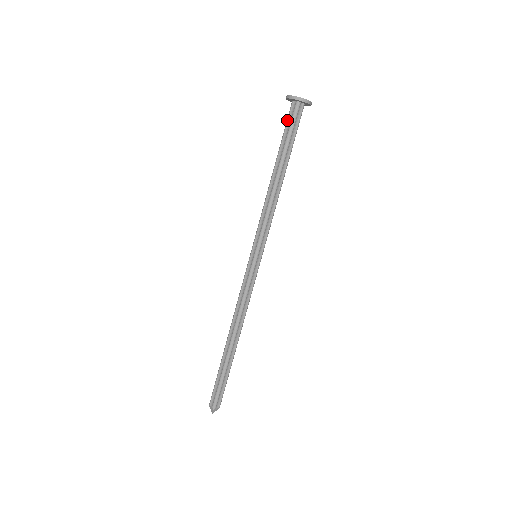
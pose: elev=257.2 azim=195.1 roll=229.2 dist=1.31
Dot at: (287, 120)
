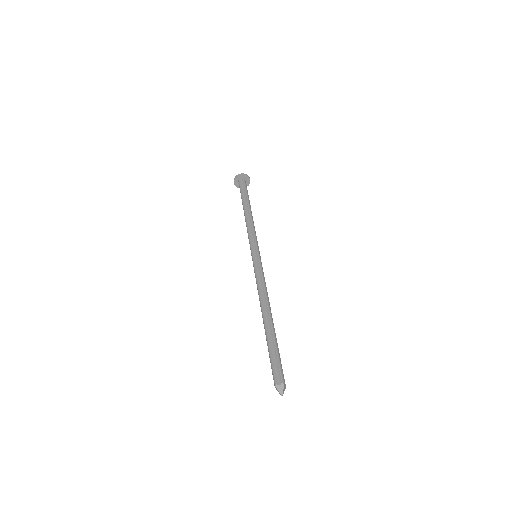
Dot at: (241, 187)
